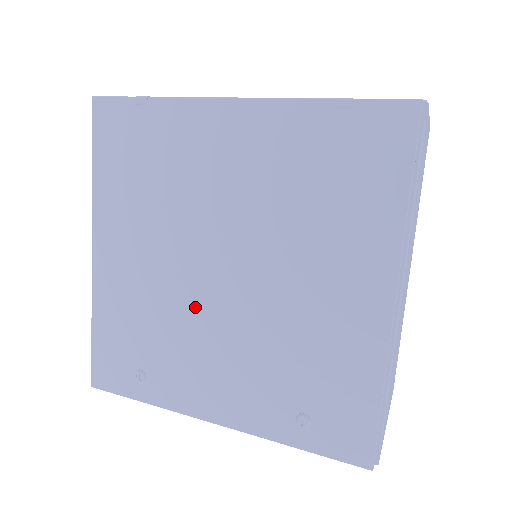
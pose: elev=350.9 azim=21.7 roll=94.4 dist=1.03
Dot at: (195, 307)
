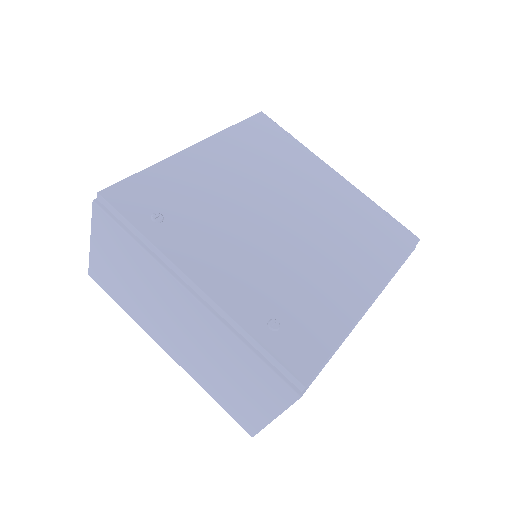
Dot at: (244, 218)
